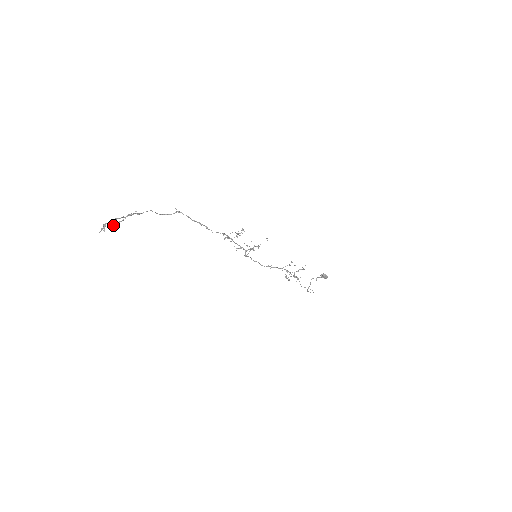
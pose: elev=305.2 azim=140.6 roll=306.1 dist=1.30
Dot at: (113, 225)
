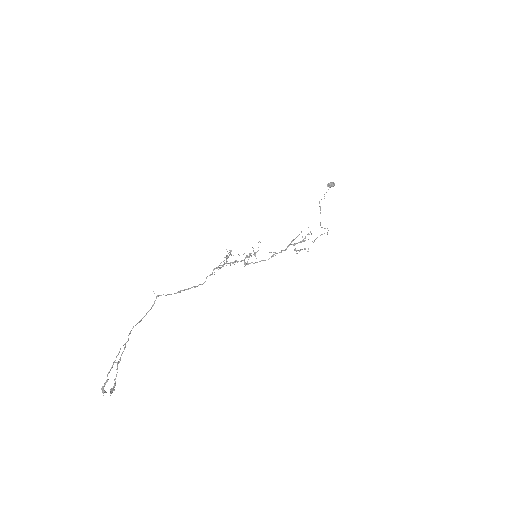
Dot at: (111, 389)
